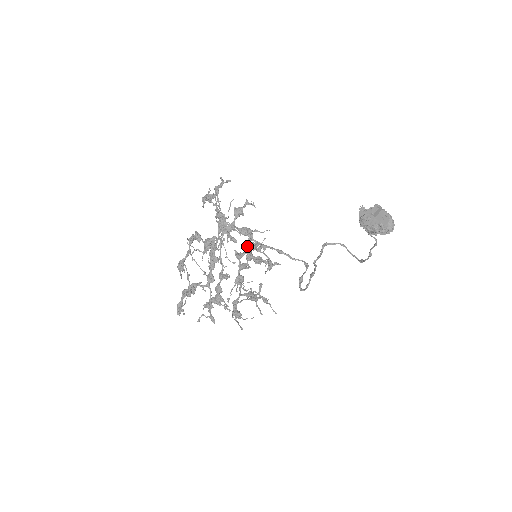
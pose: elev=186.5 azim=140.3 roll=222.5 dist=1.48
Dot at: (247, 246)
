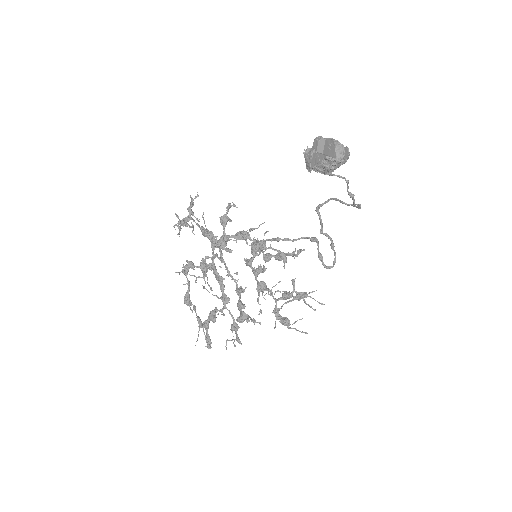
Dot at: (251, 249)
